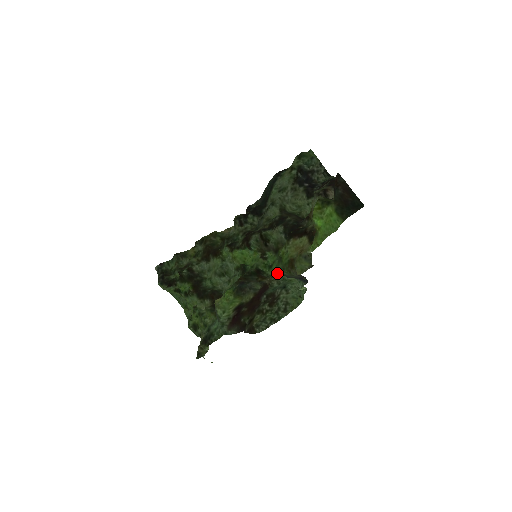
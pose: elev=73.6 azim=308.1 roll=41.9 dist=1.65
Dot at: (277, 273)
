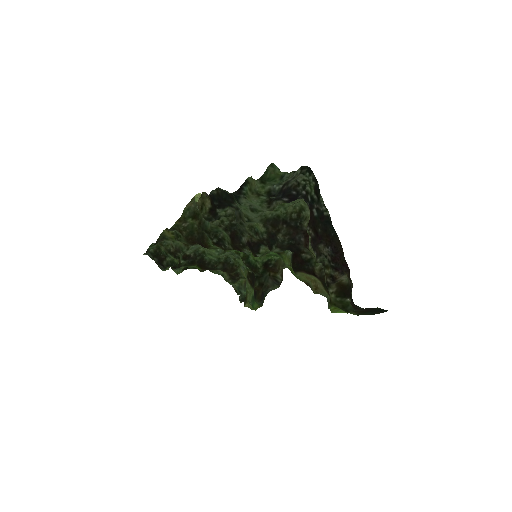
Dot at: occluded
